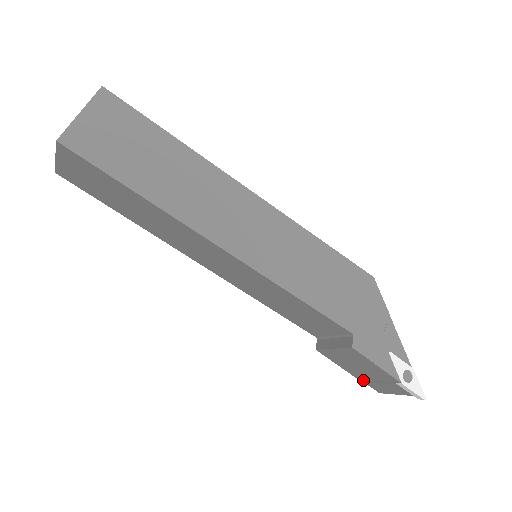
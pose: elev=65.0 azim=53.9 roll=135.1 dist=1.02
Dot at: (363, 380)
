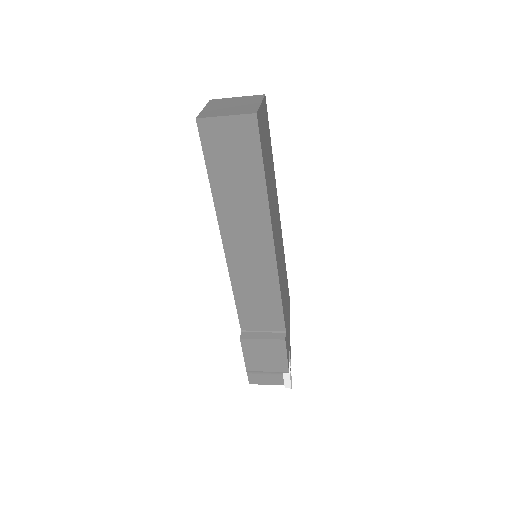
Dot at: (251, 370)
